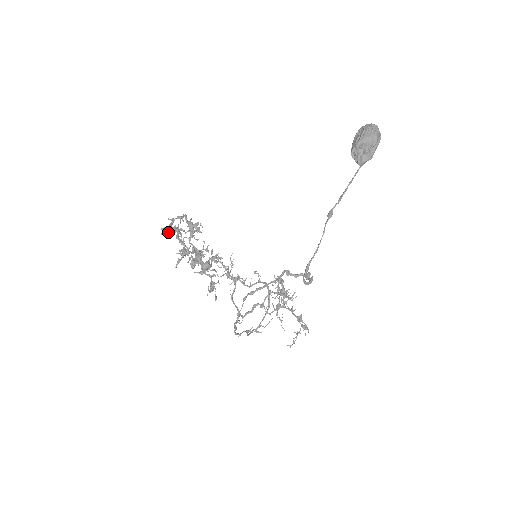
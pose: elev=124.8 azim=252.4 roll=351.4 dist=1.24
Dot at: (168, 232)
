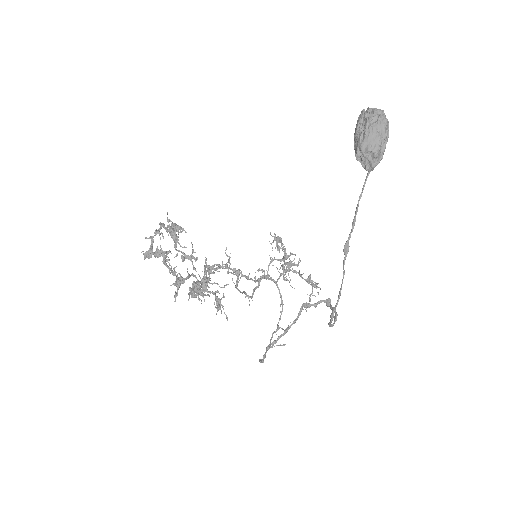
Dot at: (151, 256)
